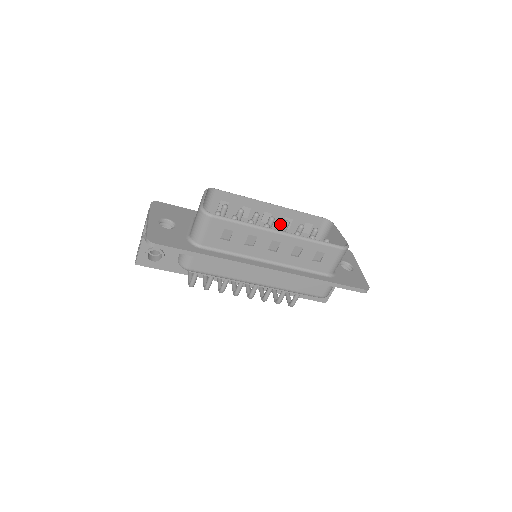
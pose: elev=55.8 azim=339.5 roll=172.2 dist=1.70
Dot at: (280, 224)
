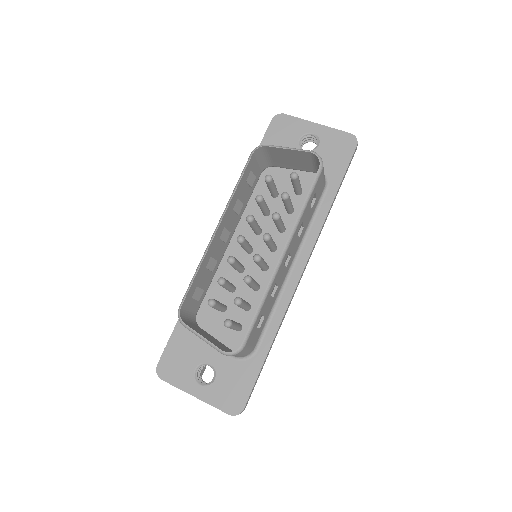
Dot at: (234, 216)
